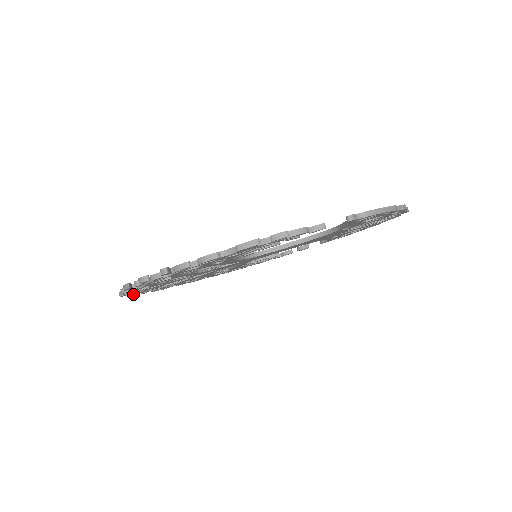
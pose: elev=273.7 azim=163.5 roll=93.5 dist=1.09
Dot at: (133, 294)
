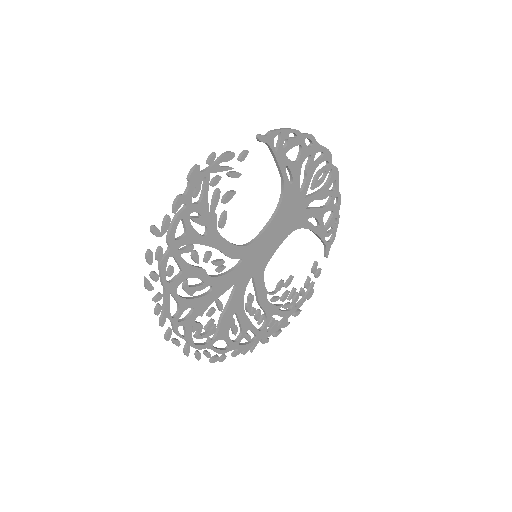
Dot at: (184, 351)
